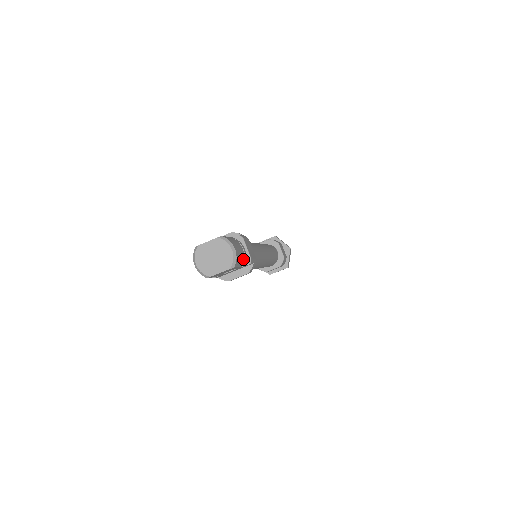
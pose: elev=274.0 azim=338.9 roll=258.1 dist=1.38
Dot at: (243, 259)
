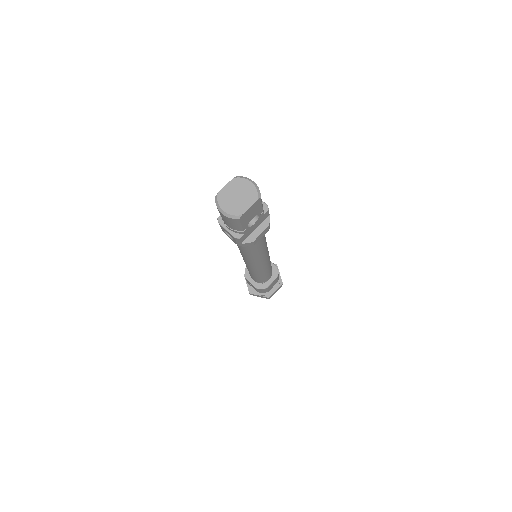
Dot at: occluded
